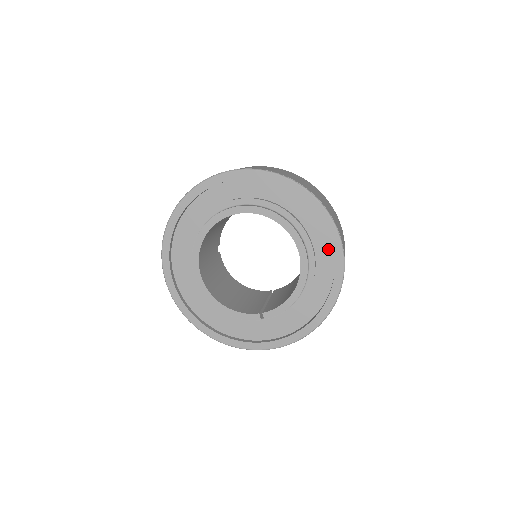
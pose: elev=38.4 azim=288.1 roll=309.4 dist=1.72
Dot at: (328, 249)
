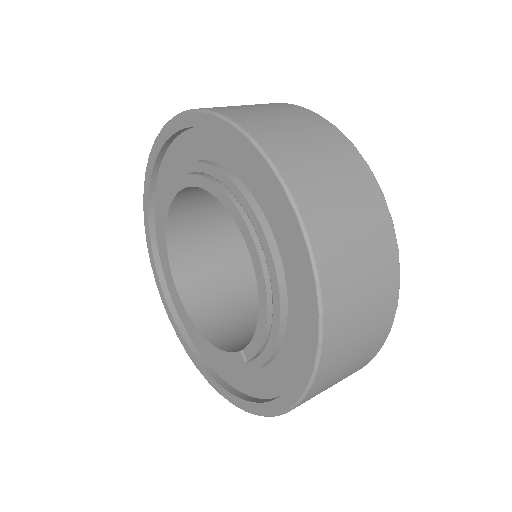
Dot at: occluded
